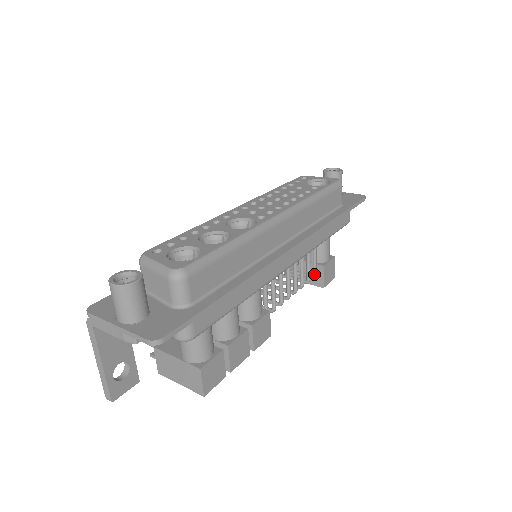
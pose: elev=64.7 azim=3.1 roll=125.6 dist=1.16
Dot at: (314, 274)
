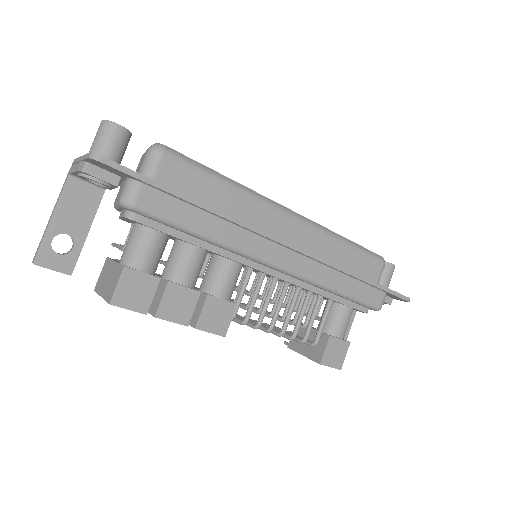
Dot at: (316, 340)
